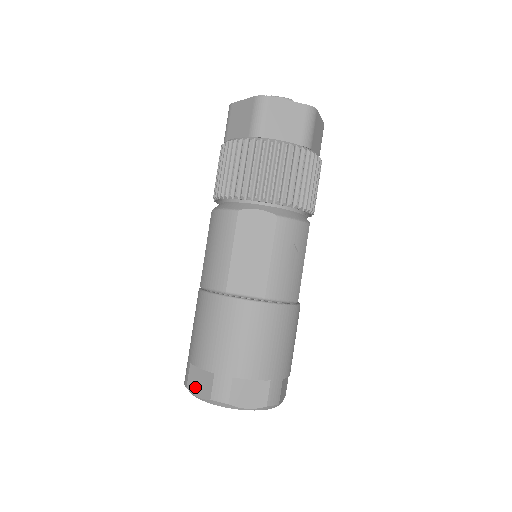
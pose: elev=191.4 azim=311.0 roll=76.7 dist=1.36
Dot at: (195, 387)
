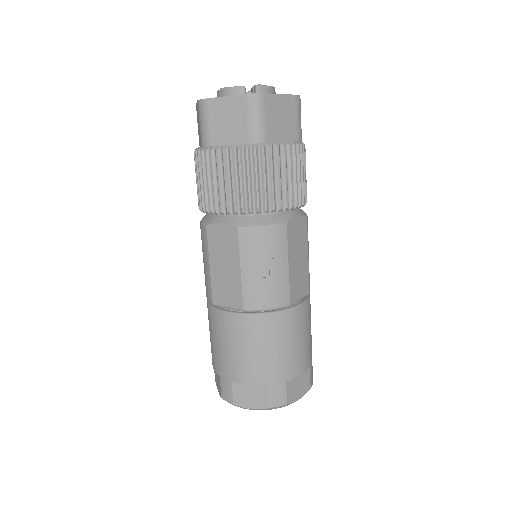
Dot at: (217, 383)
